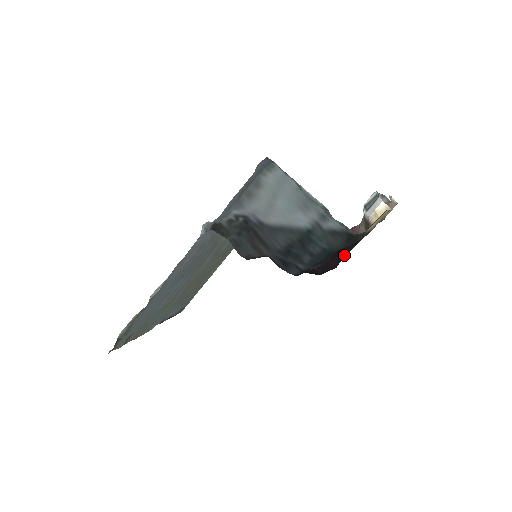
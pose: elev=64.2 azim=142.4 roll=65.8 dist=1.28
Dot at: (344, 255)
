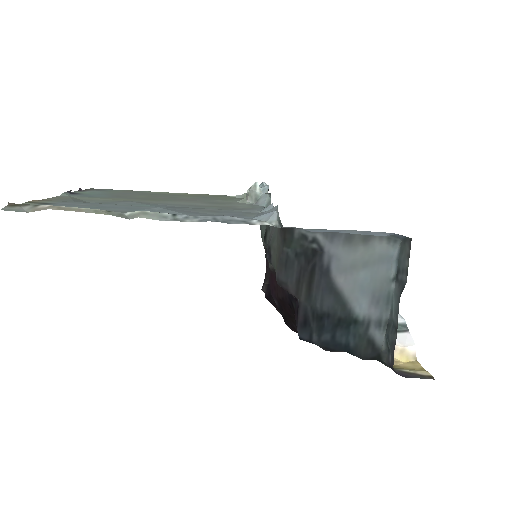
Dot at: occluded
